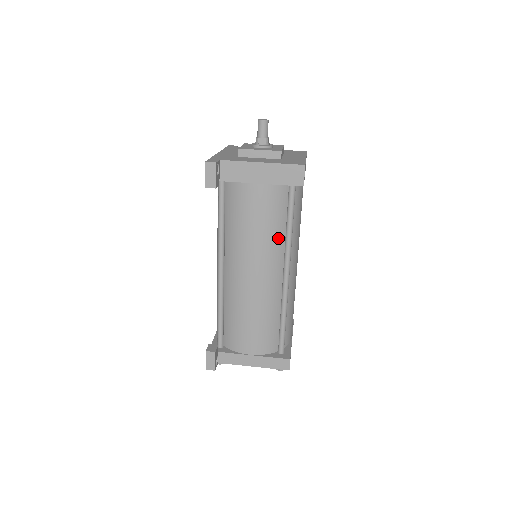
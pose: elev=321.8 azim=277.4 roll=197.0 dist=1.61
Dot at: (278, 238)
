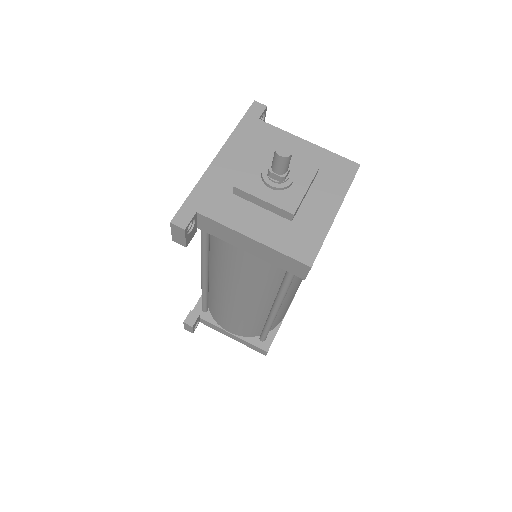
Dot at: (269, 288)
